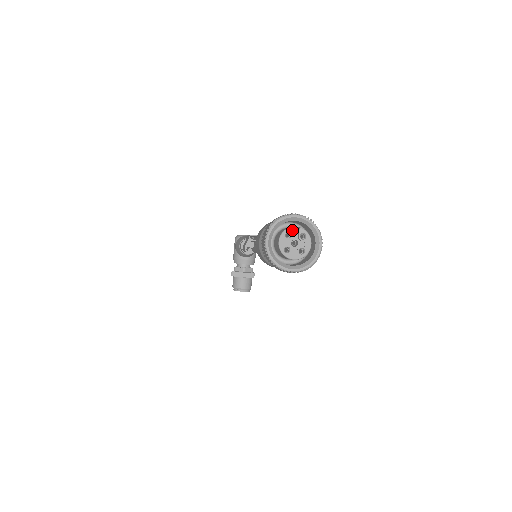
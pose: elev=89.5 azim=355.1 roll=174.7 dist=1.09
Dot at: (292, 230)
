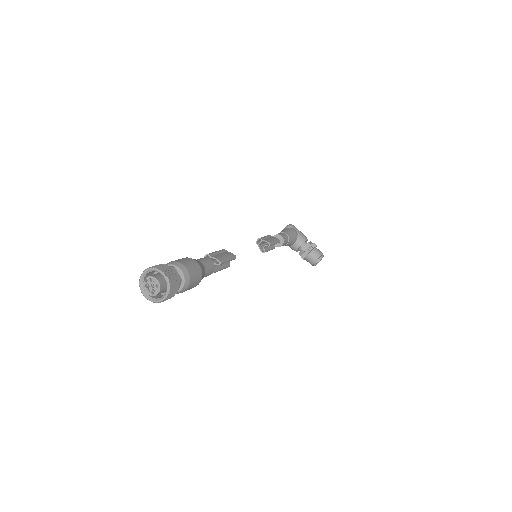
Dot at: (145, 283)
